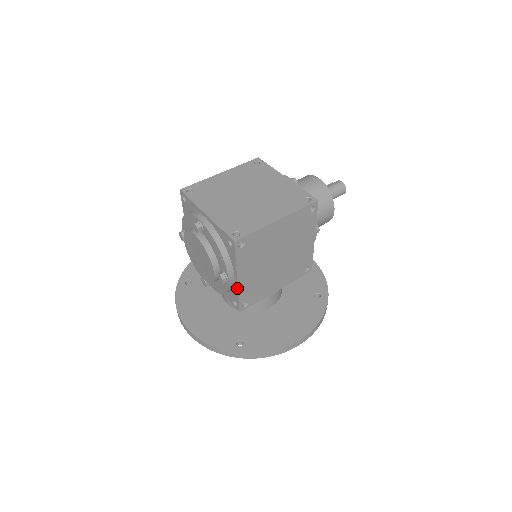
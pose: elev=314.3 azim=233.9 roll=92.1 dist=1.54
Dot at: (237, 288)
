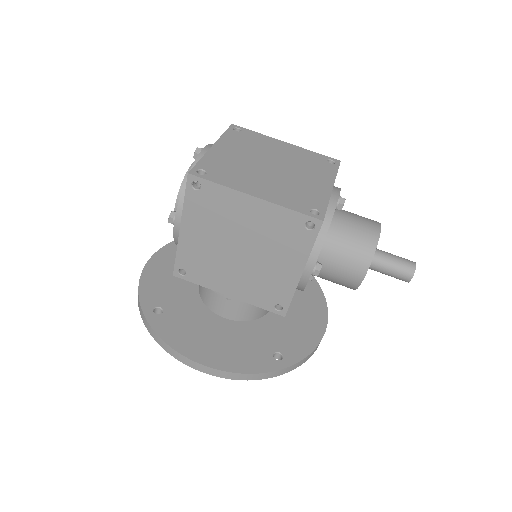
Dot at: (178, 241)
